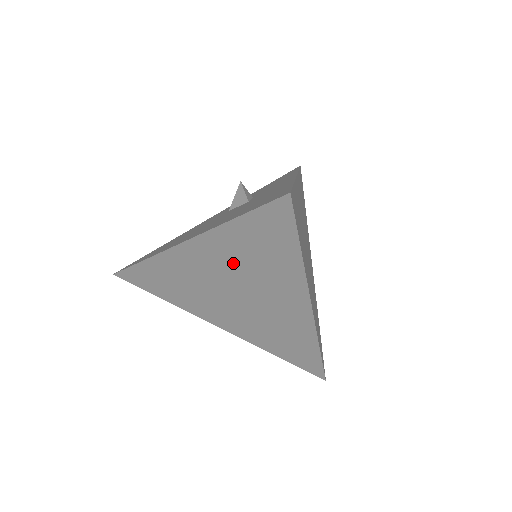
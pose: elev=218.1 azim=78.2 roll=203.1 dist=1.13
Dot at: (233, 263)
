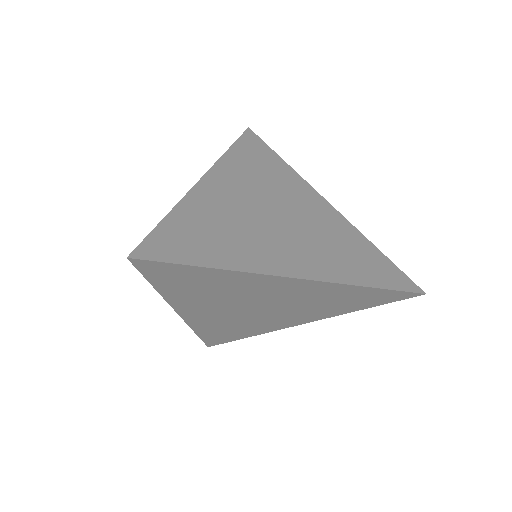
Dot at: (213, 301)
